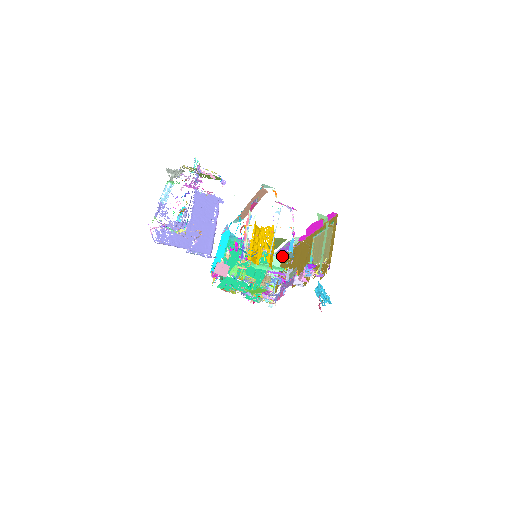
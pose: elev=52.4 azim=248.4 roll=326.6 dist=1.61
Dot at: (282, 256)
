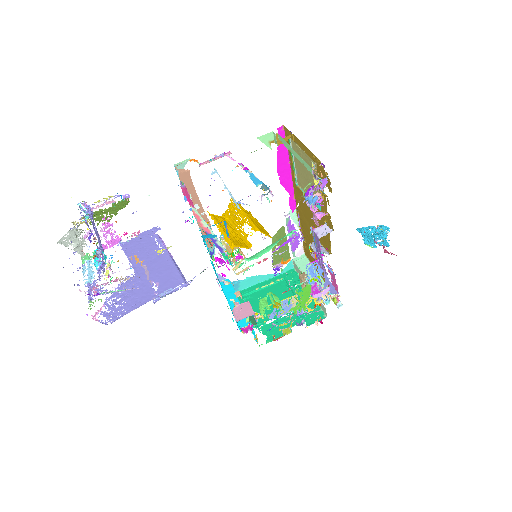
Dot at: (304, 255)
